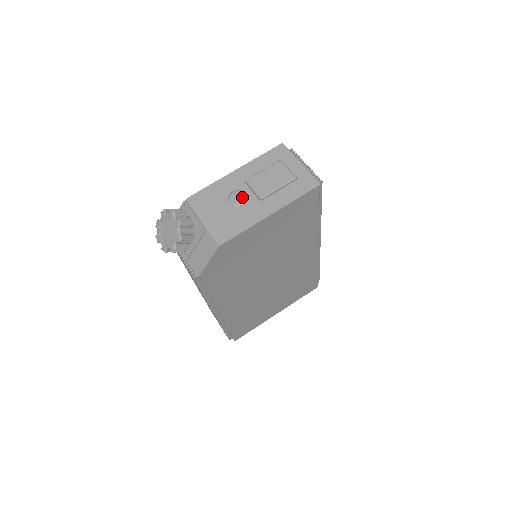
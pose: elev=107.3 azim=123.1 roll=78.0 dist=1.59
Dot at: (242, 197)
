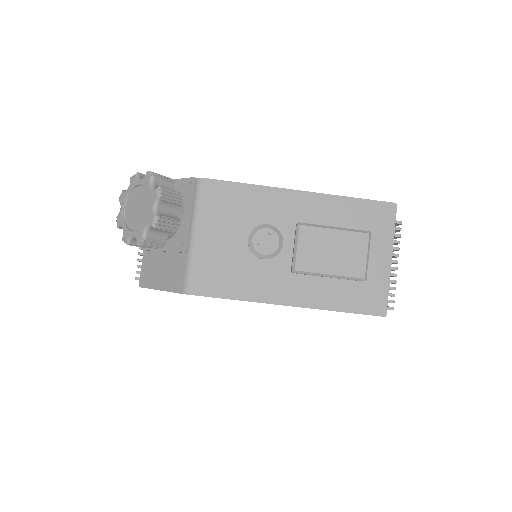
Dot at: (272, 246)
